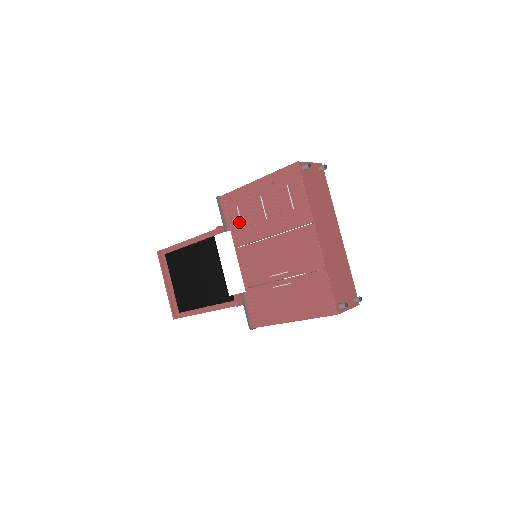
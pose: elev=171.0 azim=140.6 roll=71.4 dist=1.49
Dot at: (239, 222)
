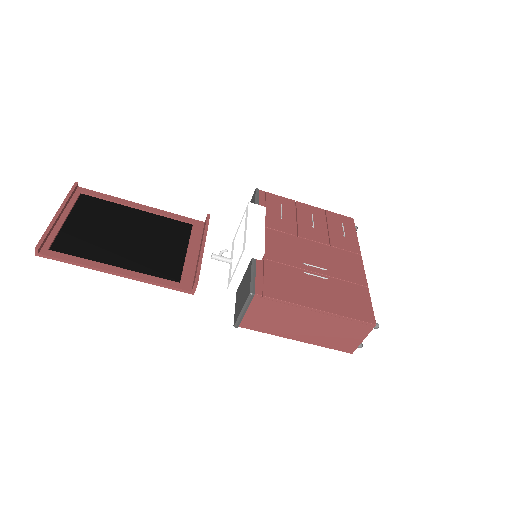
Dot at: (277, 214)
